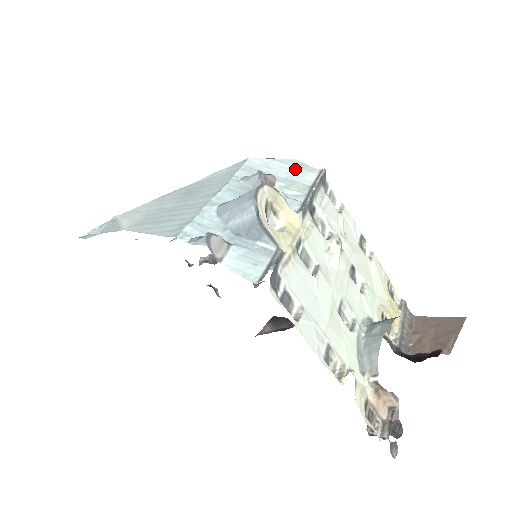
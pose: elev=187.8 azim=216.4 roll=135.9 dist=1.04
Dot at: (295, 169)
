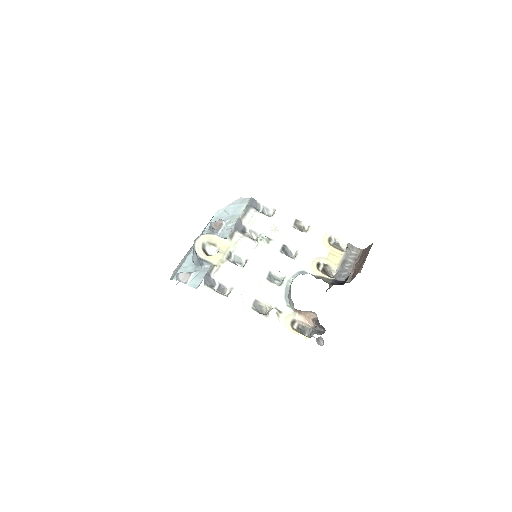
Dot at: (238, 206)
